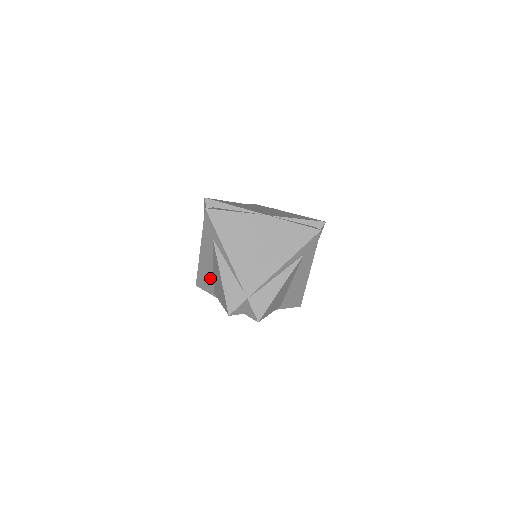
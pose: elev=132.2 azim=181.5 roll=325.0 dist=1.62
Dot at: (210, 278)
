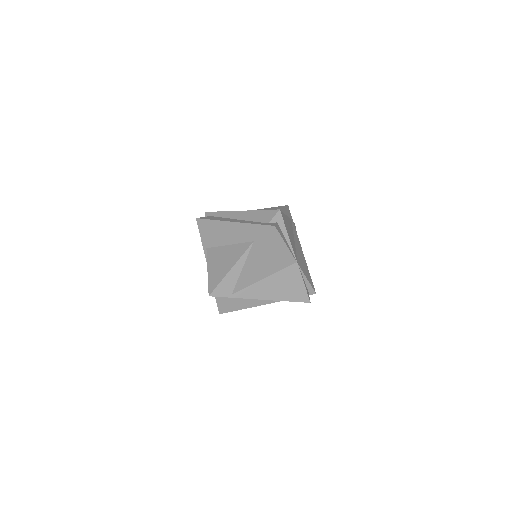
Dot at: (216, 241)
